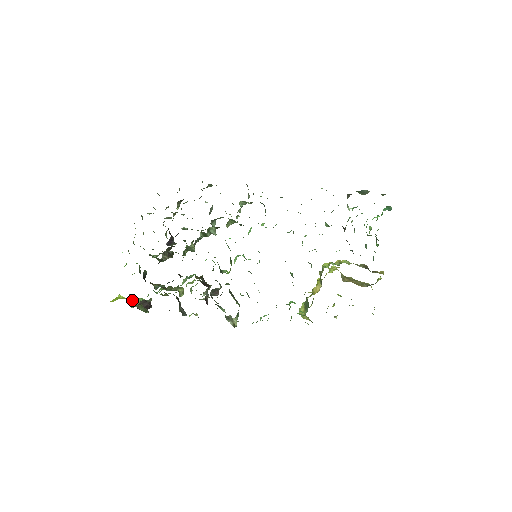
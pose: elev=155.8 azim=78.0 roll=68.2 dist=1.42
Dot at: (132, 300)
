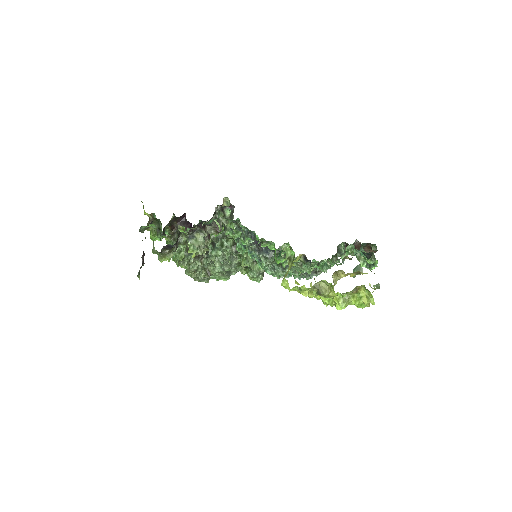
Dot at: (149, 218)
